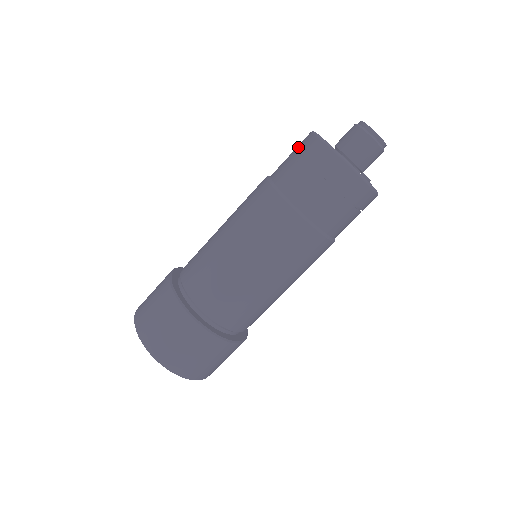
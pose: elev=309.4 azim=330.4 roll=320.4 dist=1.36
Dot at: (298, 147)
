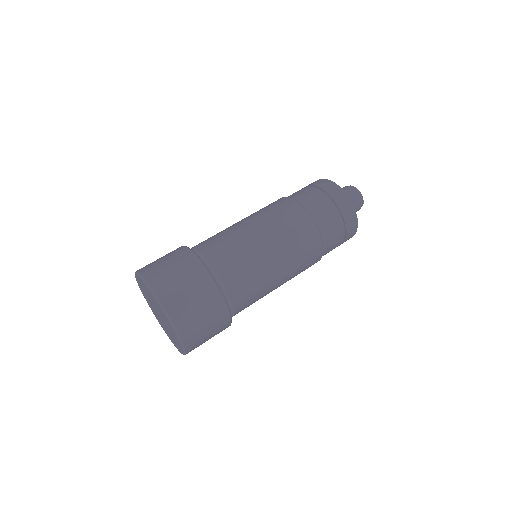
Dot at: occluded
